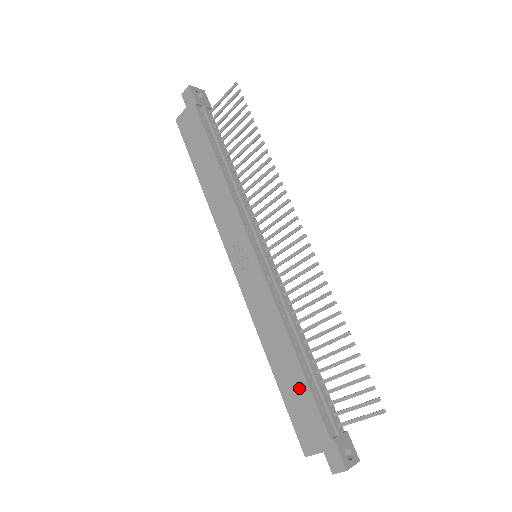
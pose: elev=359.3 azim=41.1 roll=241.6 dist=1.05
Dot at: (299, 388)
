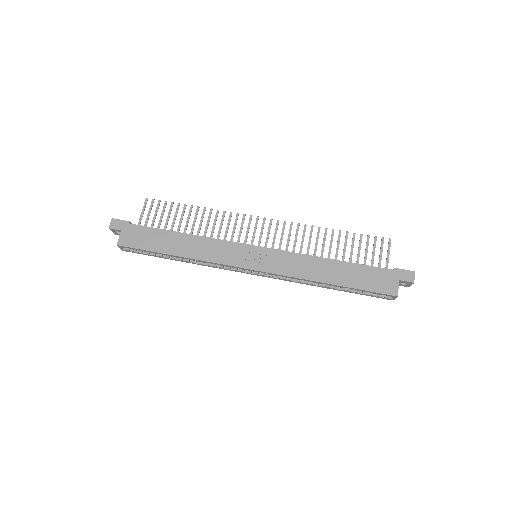
Dot at: (356, 271)
